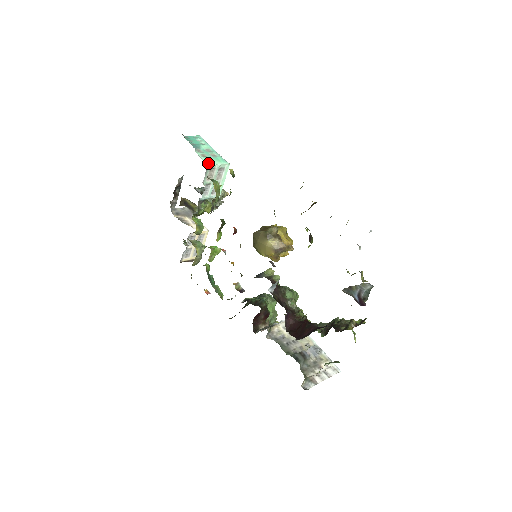
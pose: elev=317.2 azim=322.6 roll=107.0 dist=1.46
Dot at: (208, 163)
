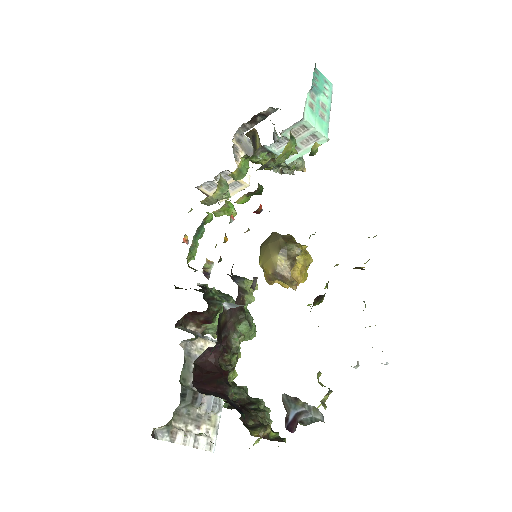
Dot at: (306, 116)
